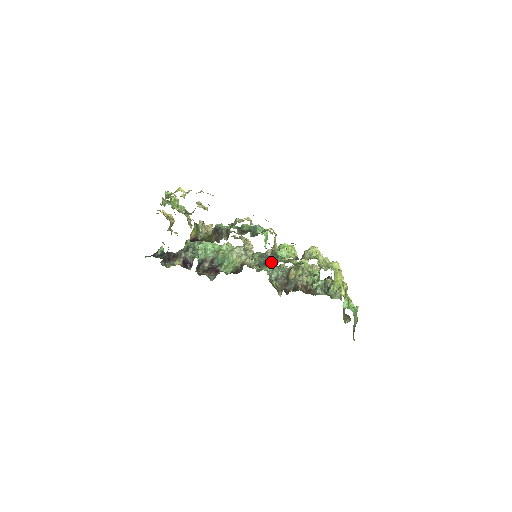
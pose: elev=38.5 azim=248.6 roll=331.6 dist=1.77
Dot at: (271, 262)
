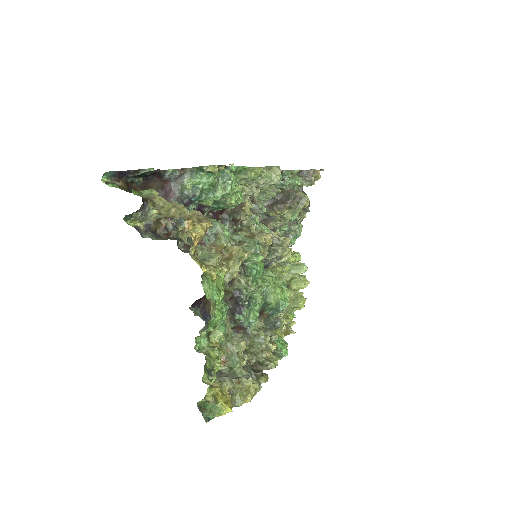
Dot at: occluded
